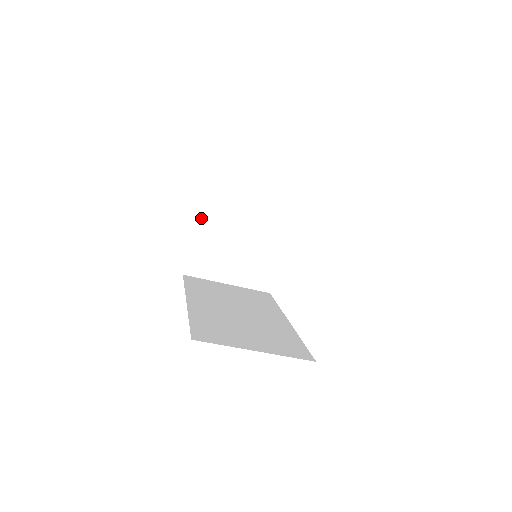
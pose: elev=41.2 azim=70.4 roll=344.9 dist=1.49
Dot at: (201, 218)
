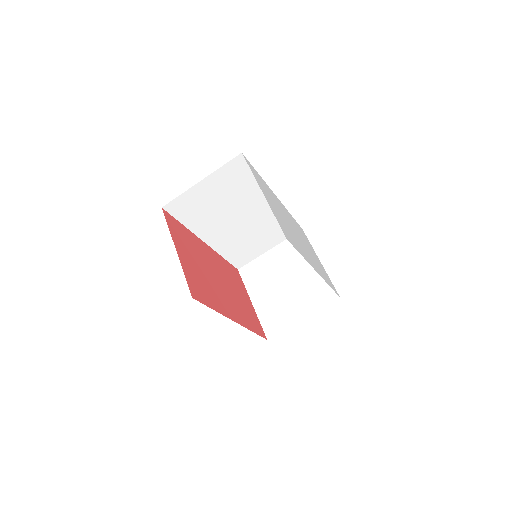
Dot at: (251, 295)
